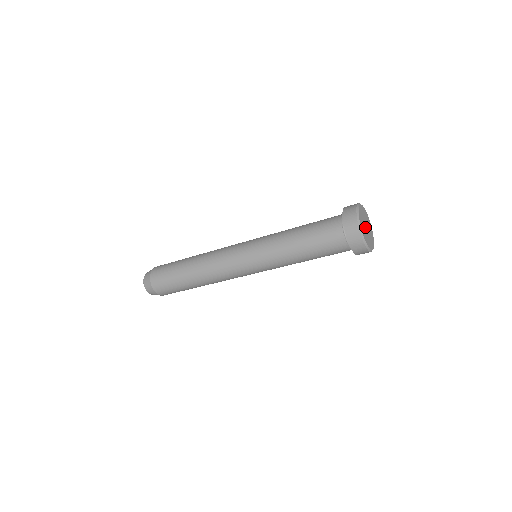
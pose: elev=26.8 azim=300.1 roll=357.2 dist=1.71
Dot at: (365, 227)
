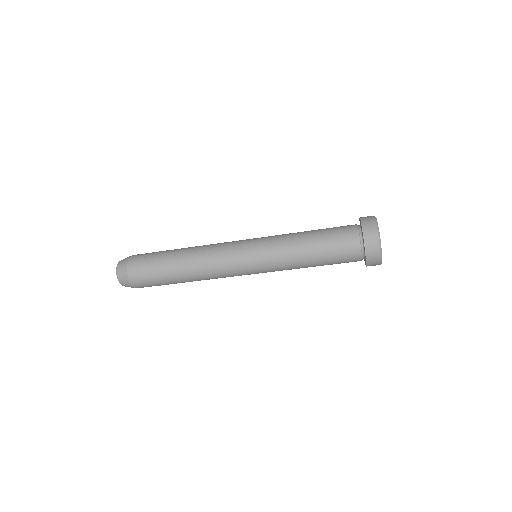
Dot at: occluded
